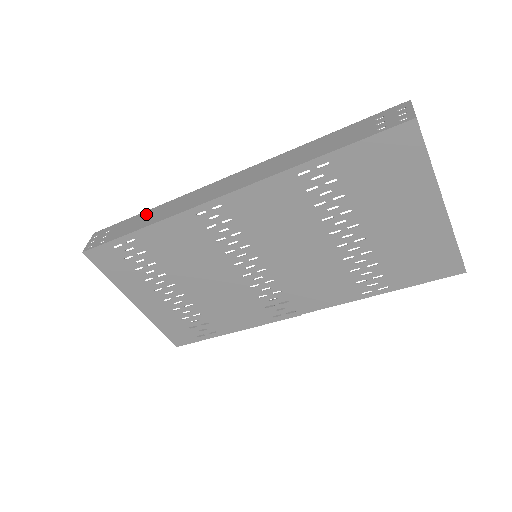
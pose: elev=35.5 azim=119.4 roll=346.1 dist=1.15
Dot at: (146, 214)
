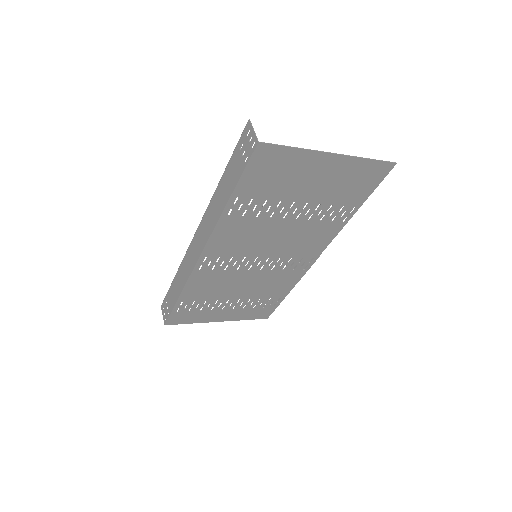
Dot at: (175, 282)
